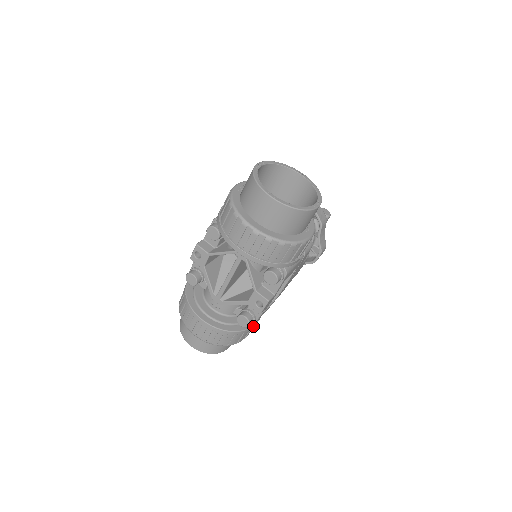
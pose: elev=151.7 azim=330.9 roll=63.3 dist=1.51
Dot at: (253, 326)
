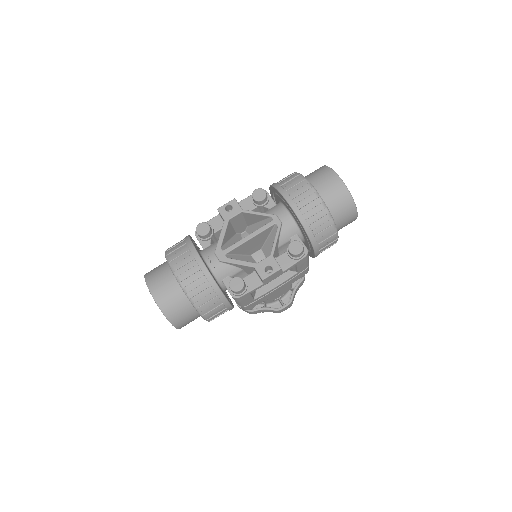
Dot at: (231, 305)
